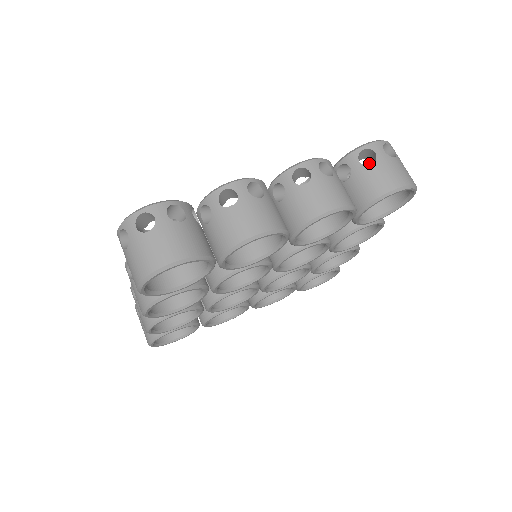
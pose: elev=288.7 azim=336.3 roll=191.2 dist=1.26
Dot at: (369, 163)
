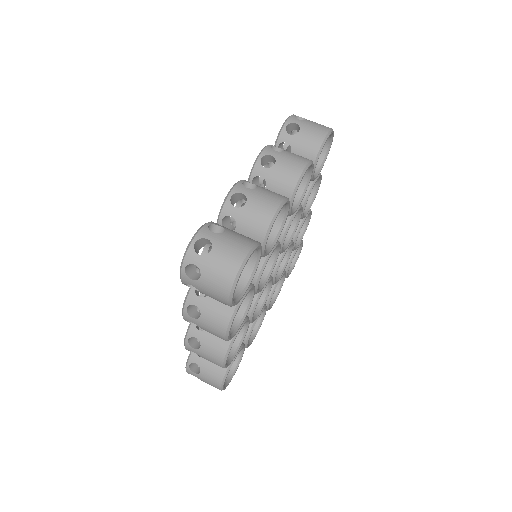
Dot at: occluded
